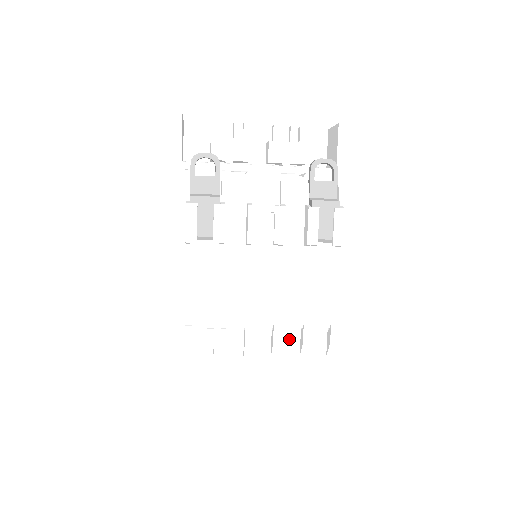
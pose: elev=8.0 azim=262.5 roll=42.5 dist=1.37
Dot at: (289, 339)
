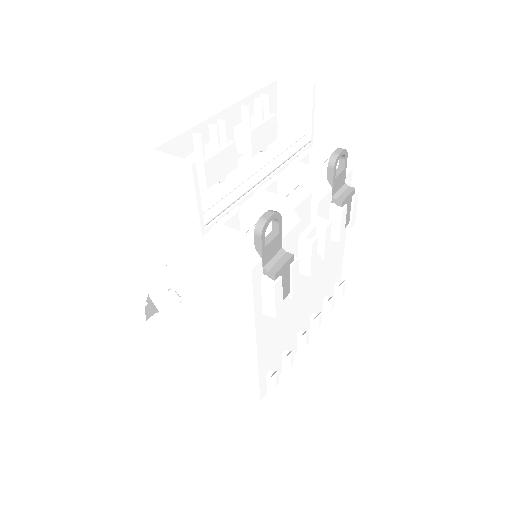
Dot at: (318, 313)
